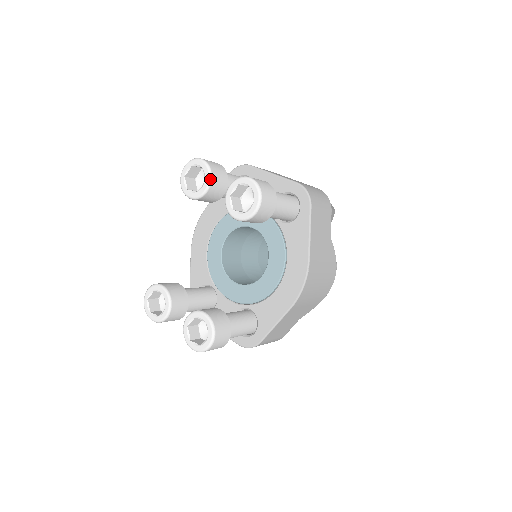
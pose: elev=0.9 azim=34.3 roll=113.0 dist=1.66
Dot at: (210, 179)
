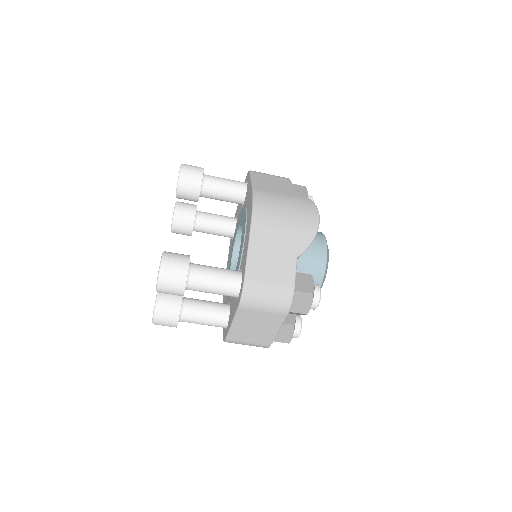
Dot at: (176, 204)
